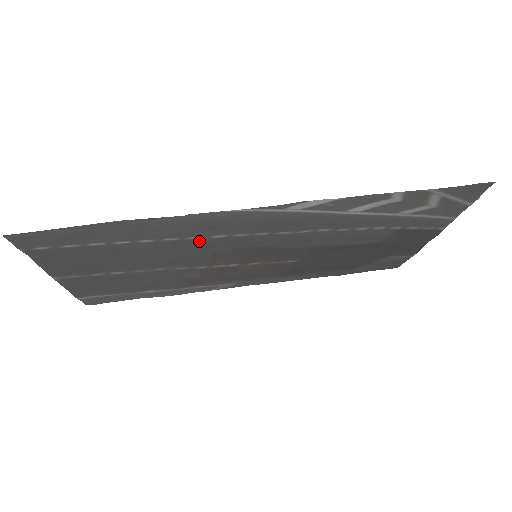
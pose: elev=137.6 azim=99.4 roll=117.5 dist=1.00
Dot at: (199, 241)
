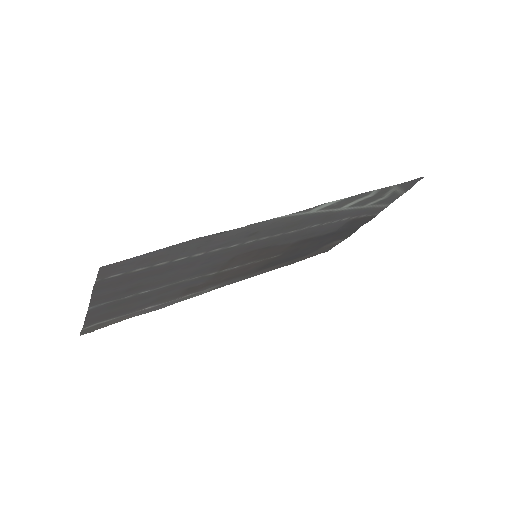
Dot at: (233, 248)
